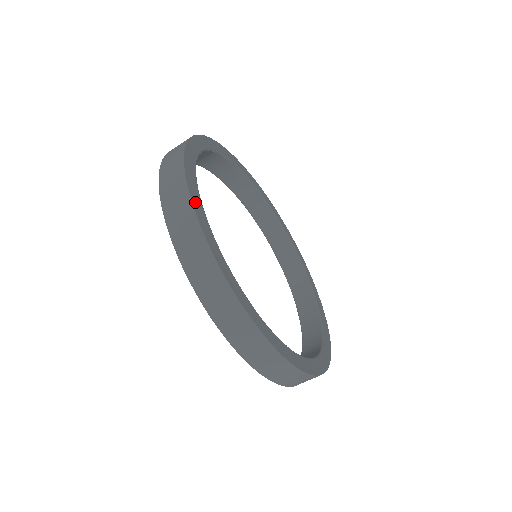
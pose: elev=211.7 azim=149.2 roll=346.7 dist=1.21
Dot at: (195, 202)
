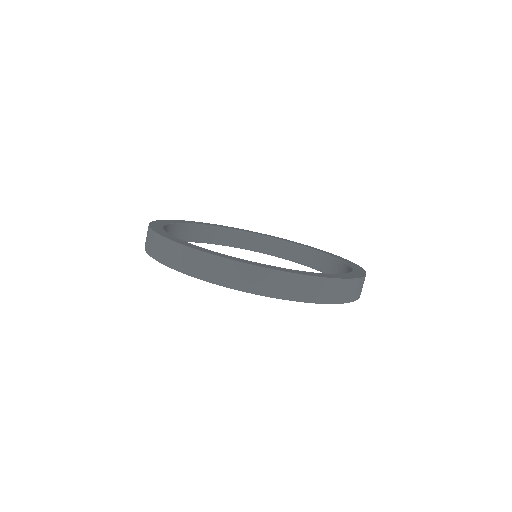
Dot at: (154, 227)
